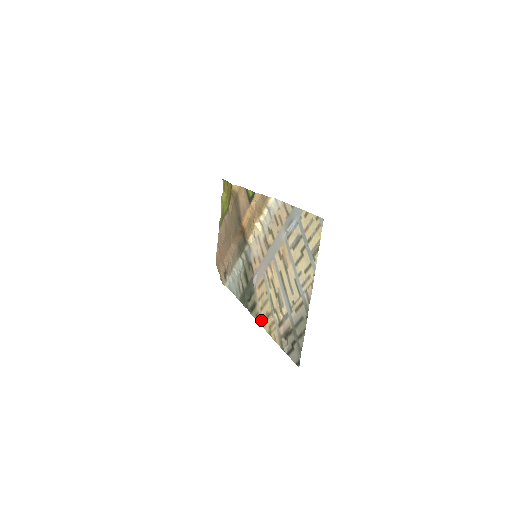
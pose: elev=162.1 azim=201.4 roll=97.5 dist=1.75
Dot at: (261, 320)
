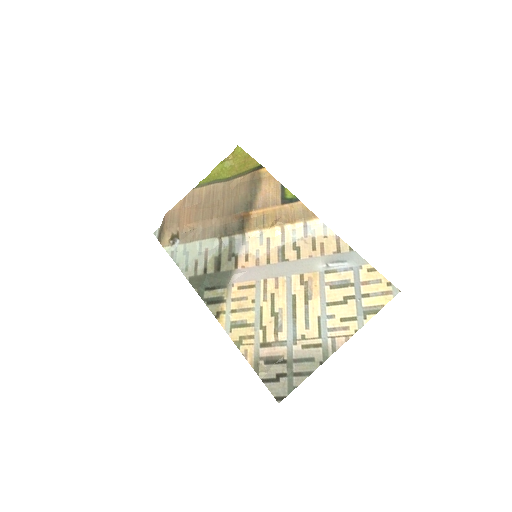
Dot at: (226, 322)
